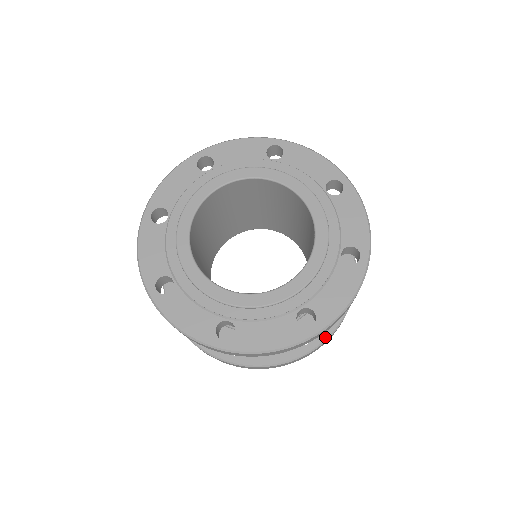
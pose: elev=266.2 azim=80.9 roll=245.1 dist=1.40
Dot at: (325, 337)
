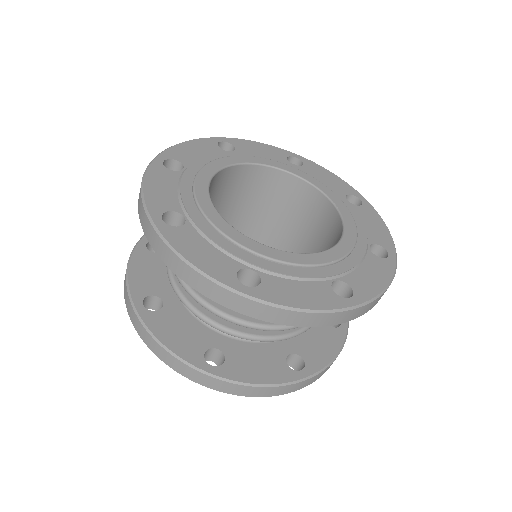
Dot at: (234, 378)
